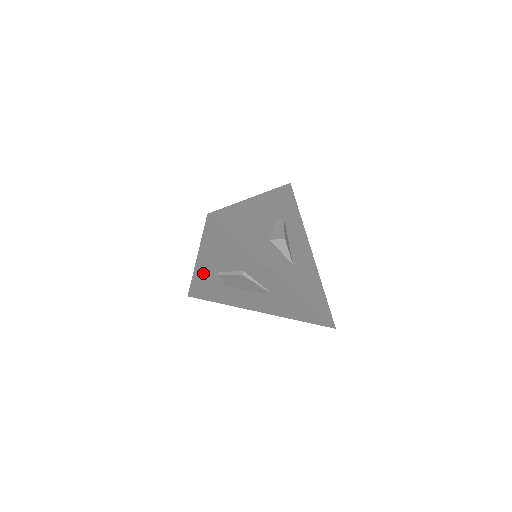
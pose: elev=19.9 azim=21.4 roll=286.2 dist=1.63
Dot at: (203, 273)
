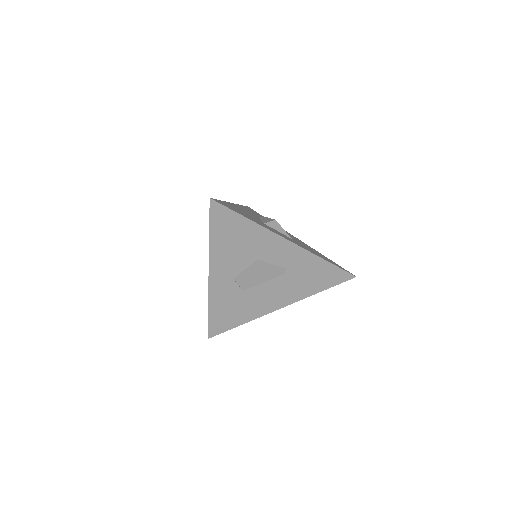
Dot at: (218, 288)
